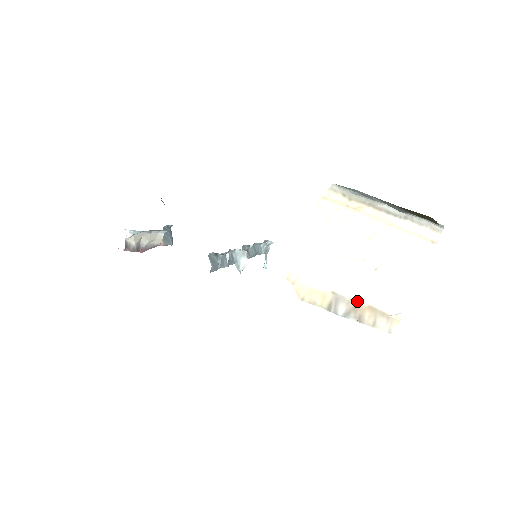
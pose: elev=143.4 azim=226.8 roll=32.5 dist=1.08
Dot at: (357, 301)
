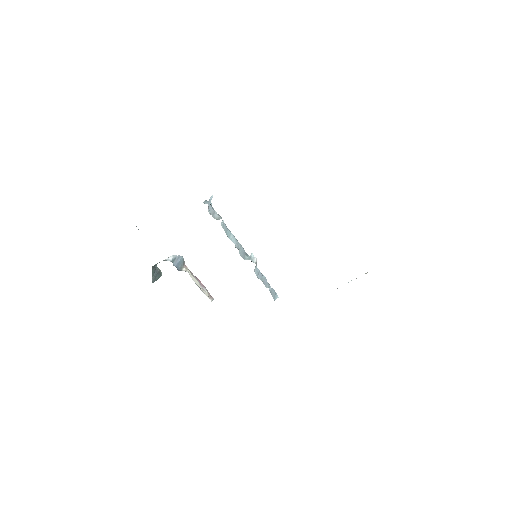
Dot at: occluded
